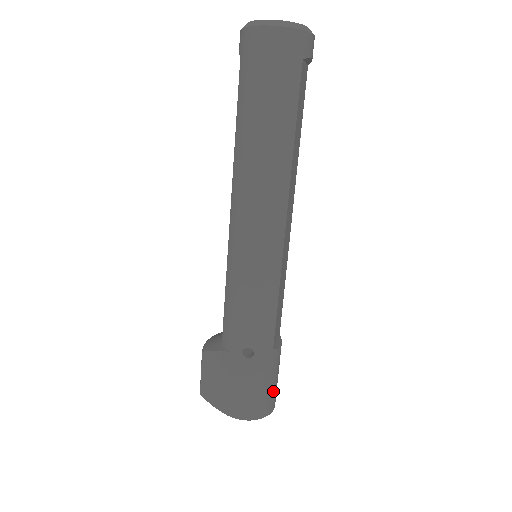
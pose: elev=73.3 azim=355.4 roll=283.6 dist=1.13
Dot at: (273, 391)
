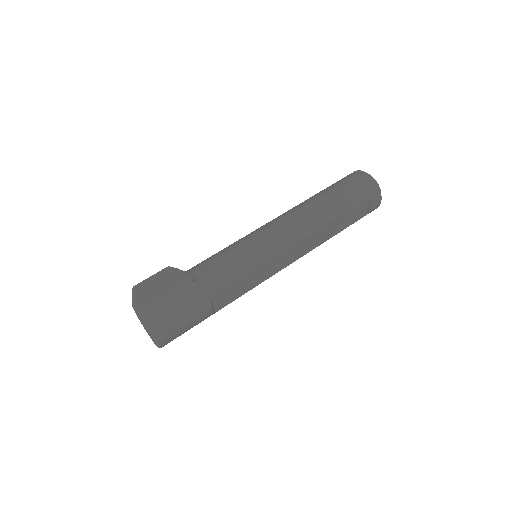
Dot at: (176, 326)
